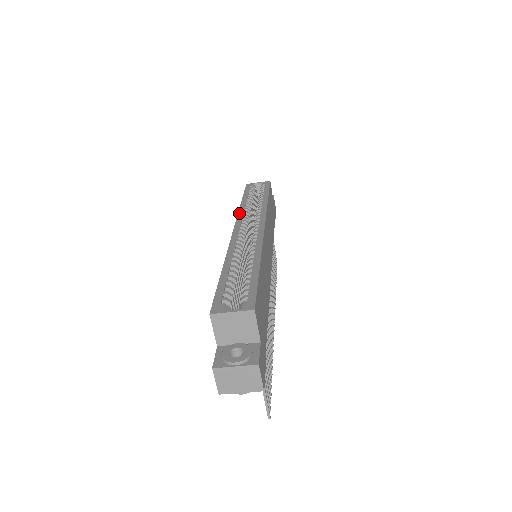
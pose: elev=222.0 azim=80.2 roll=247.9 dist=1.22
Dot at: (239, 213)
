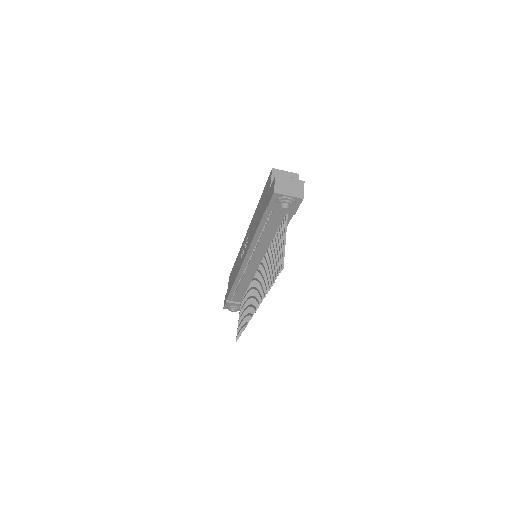
Dot at: occluded
